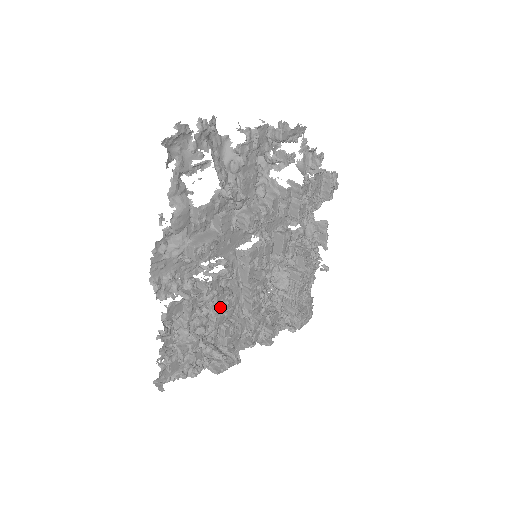
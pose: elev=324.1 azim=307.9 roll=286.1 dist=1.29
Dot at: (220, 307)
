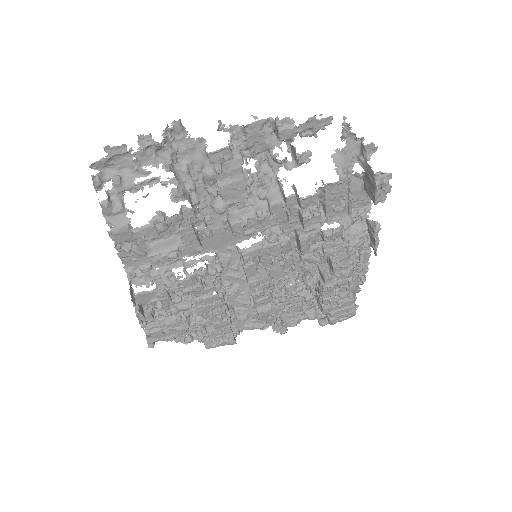
Dot at: (201, 300)
